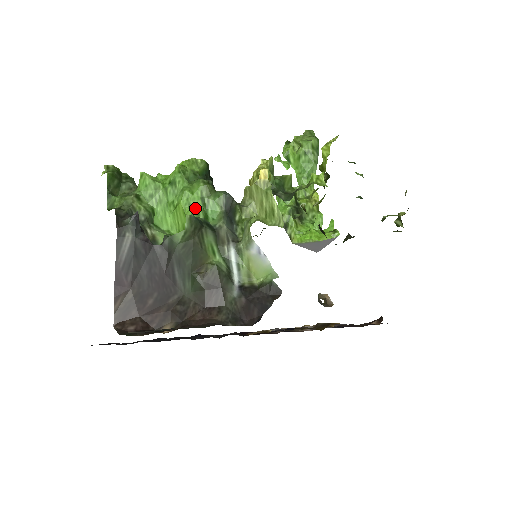
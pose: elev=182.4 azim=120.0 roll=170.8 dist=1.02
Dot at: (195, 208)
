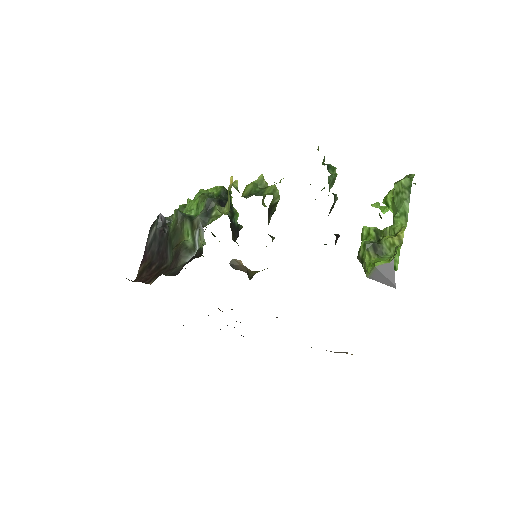
Dot at: (191, 210)
